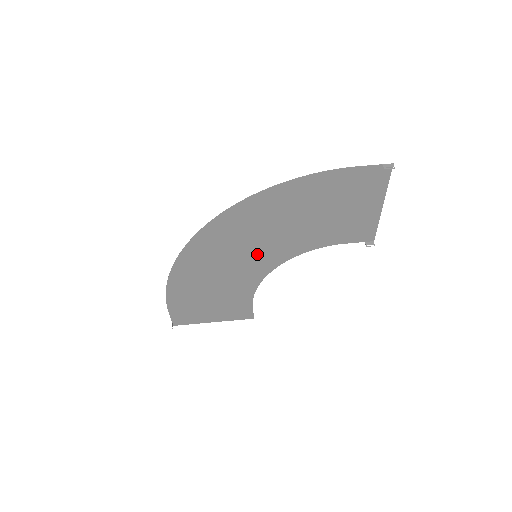
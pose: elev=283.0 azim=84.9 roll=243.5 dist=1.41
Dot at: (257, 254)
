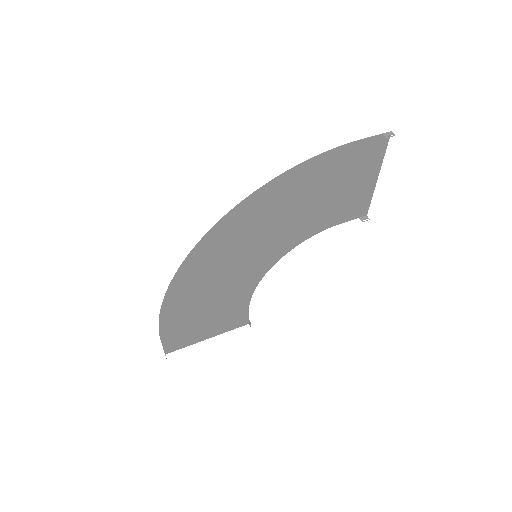
Dot at: (257, 254)
